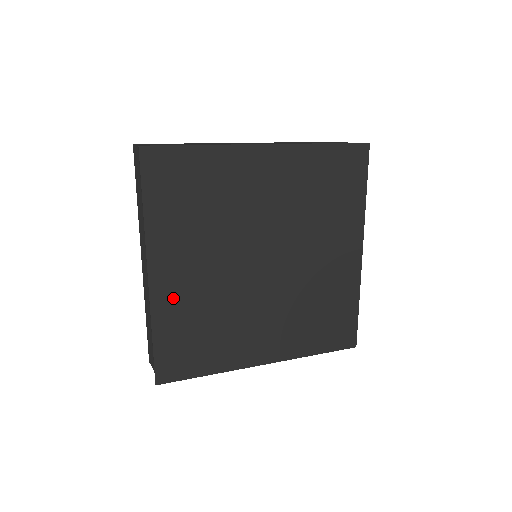
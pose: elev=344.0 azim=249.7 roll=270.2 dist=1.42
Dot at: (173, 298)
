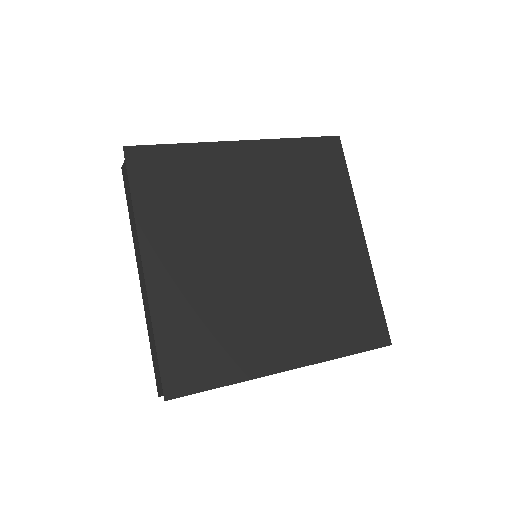
Dot at: (172, 292)
